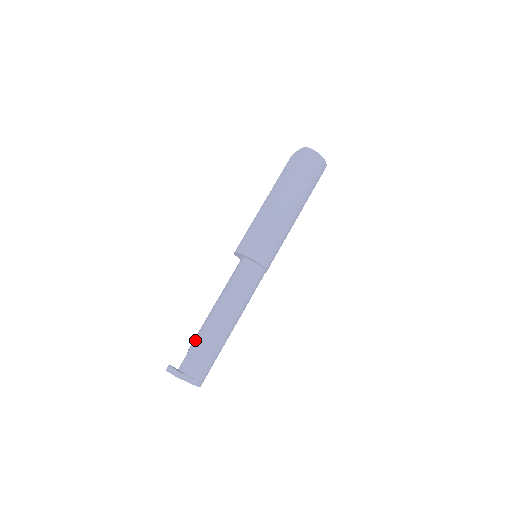
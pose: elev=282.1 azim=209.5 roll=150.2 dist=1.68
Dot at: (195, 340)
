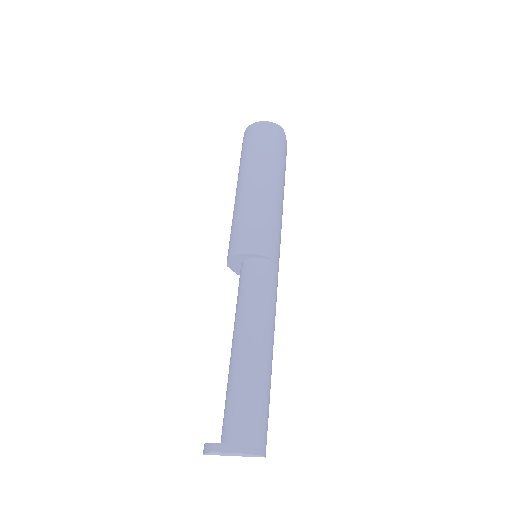
Dot at: (226, 393)
